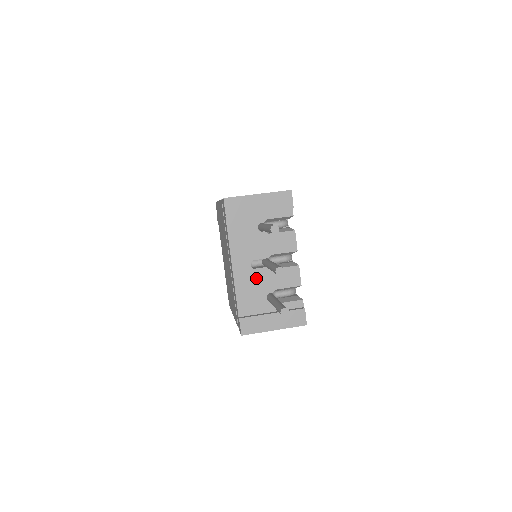
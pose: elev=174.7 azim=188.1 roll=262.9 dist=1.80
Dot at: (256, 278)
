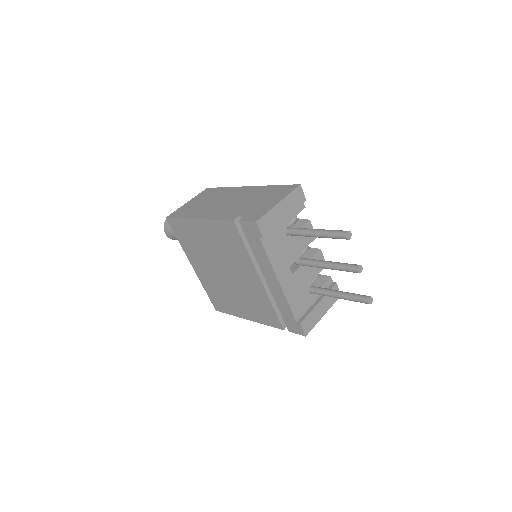
Dot at: (298, 280)
